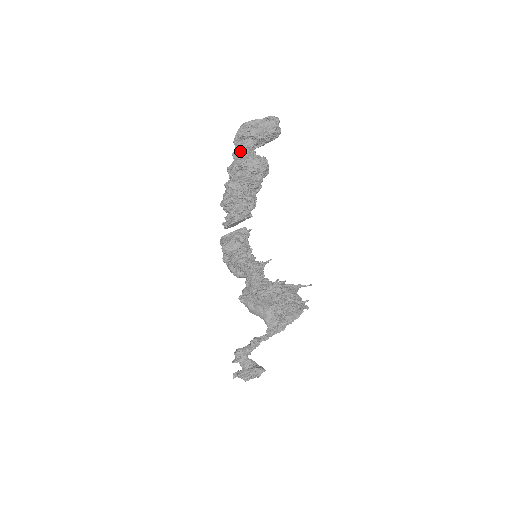
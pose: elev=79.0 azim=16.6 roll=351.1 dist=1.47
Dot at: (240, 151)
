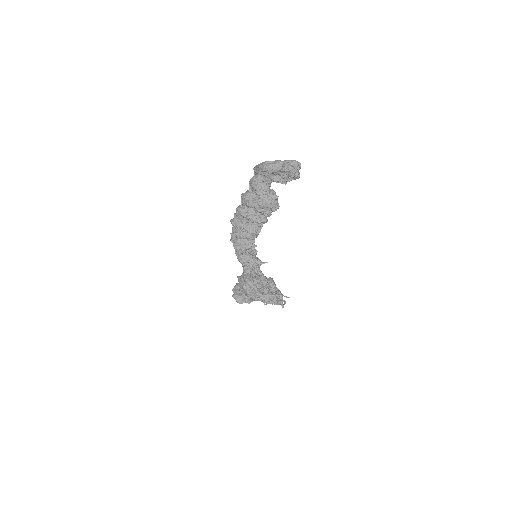
Dot at: (255, 188)
